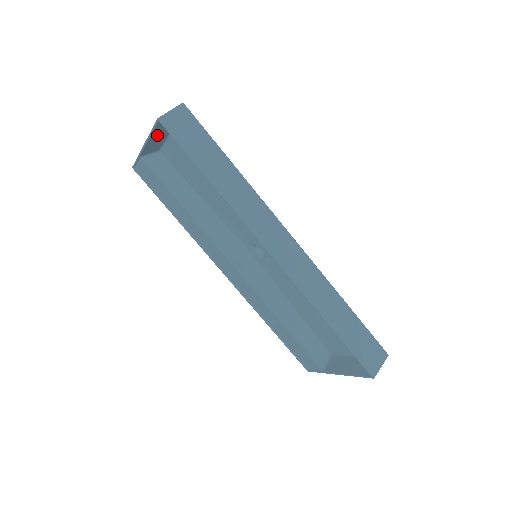
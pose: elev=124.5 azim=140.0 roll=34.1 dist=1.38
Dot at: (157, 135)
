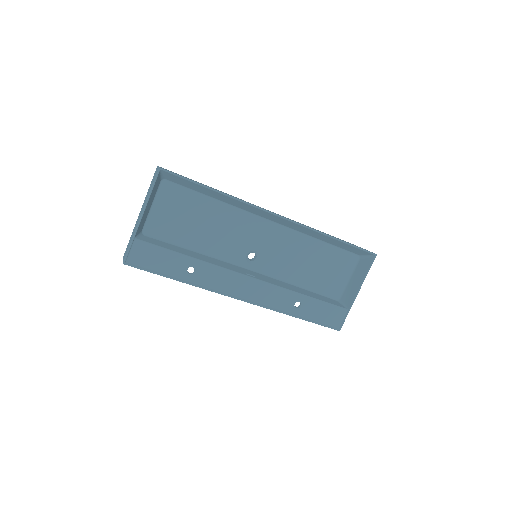
Dot at: (151, 198)
